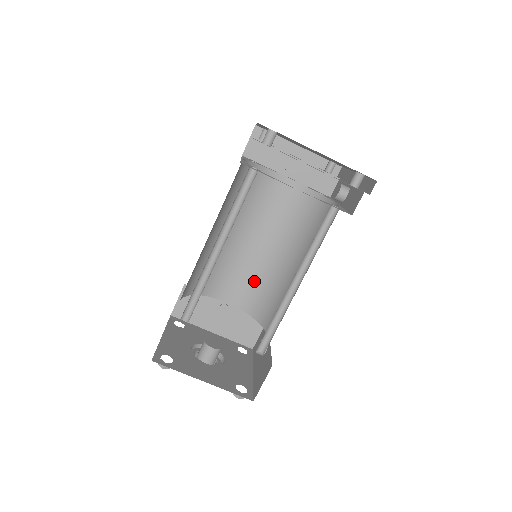
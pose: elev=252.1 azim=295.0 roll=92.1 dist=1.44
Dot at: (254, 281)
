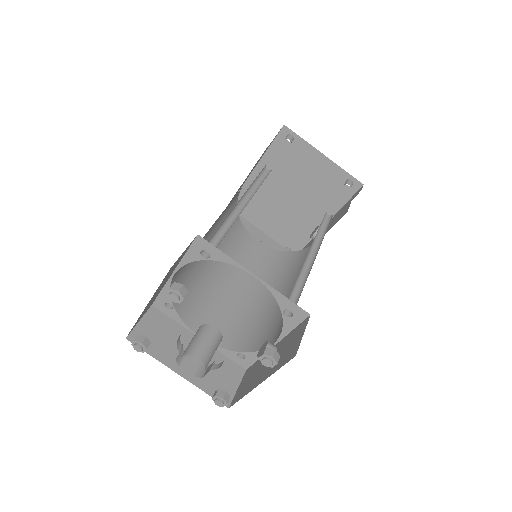
Dot at: (233, 318)
